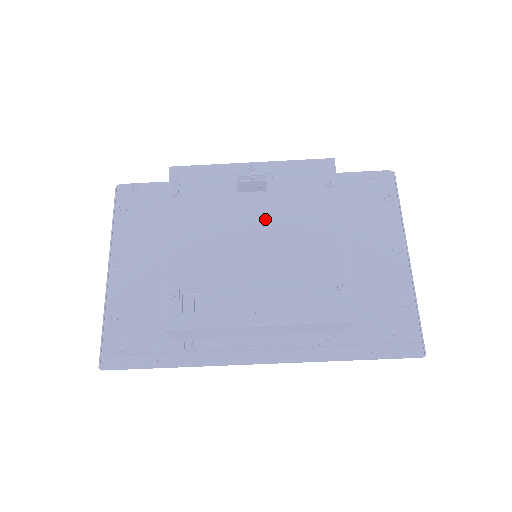
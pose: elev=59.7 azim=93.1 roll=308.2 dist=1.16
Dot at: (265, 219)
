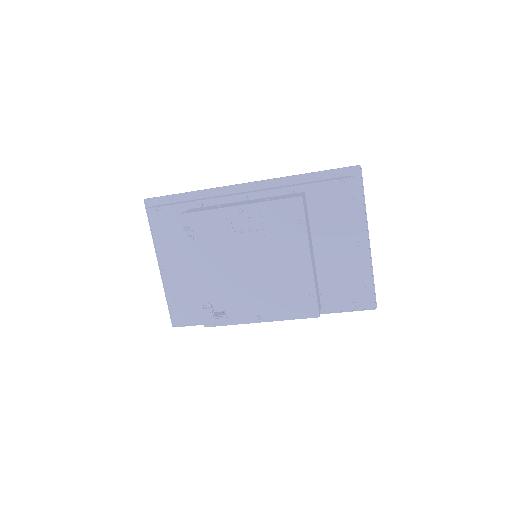
Dot at: (255, 252)
